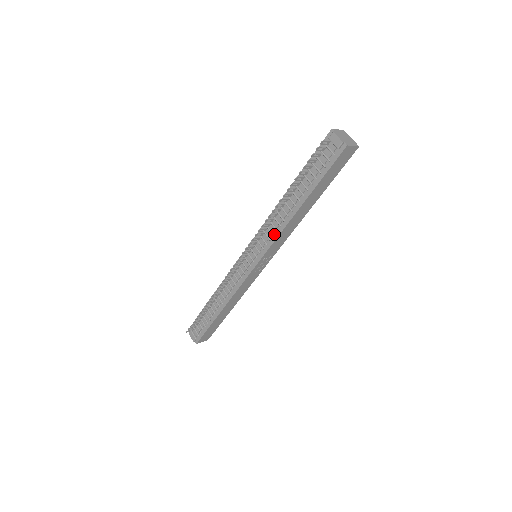
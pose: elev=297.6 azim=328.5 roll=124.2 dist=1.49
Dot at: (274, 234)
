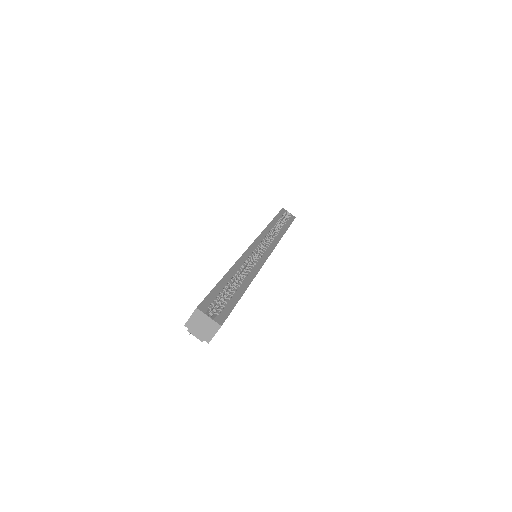
Dot at: occluded
